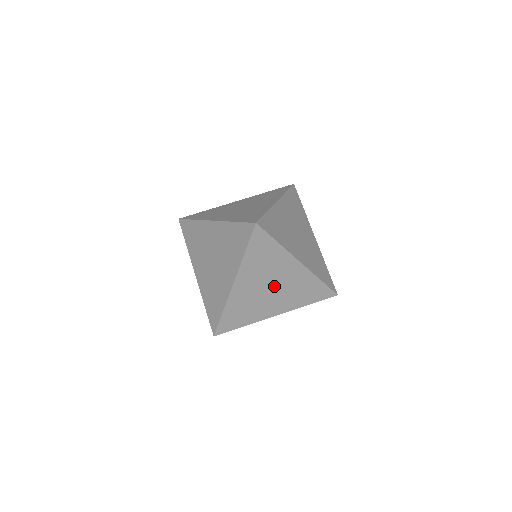
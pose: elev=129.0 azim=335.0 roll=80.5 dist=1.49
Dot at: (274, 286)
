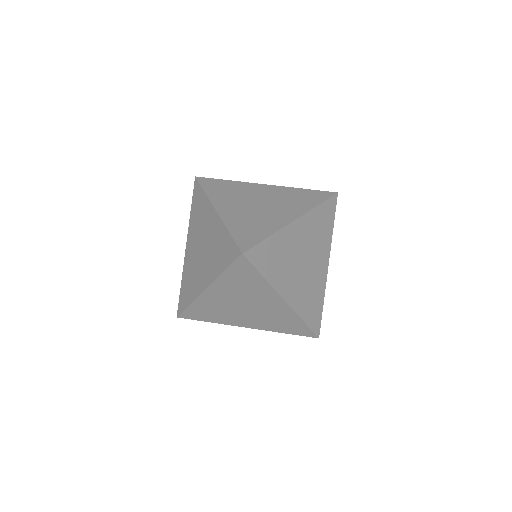
Dot at: (250, 307)
